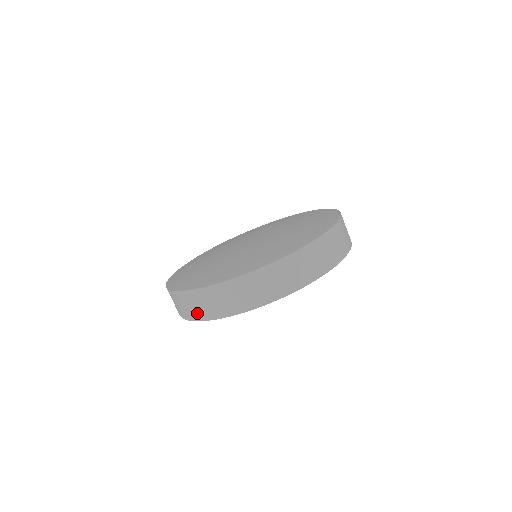
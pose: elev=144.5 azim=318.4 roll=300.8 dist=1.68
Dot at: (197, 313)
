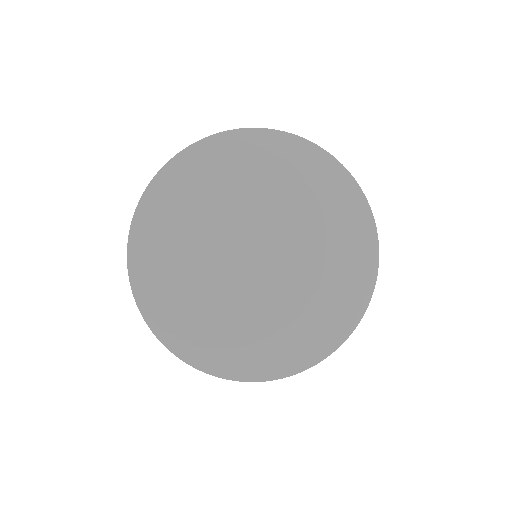
Dot at: occluded
